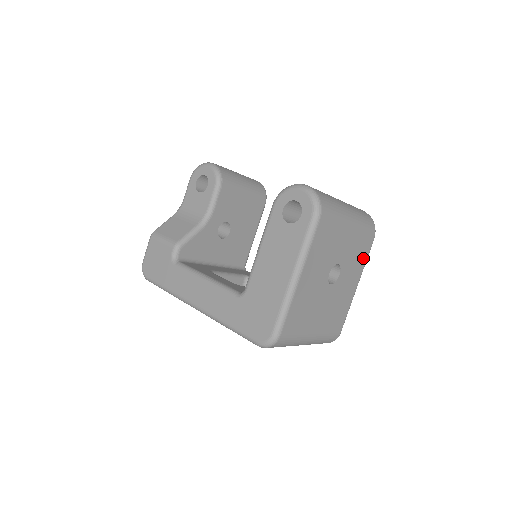
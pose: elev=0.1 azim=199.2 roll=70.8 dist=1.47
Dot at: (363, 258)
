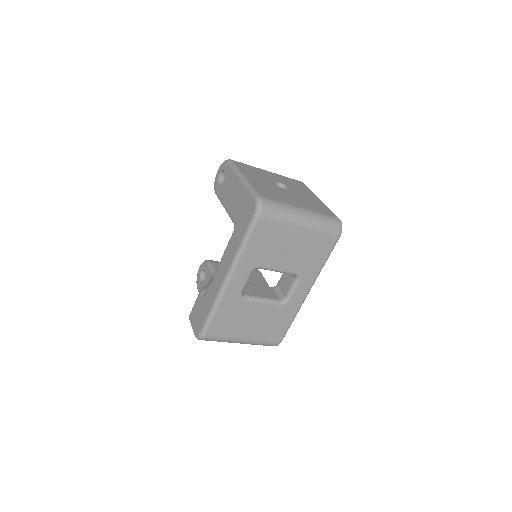
Dot at: (304, 188)
